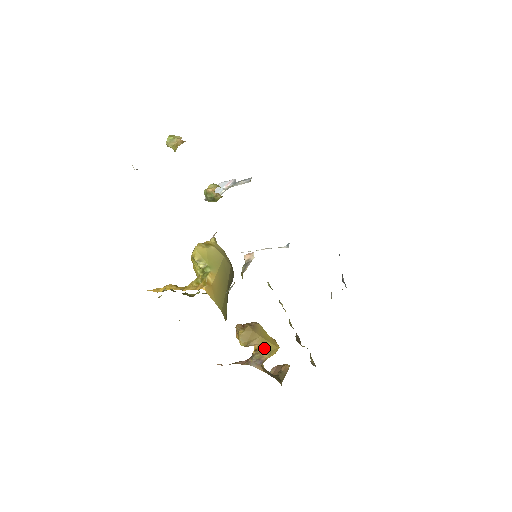
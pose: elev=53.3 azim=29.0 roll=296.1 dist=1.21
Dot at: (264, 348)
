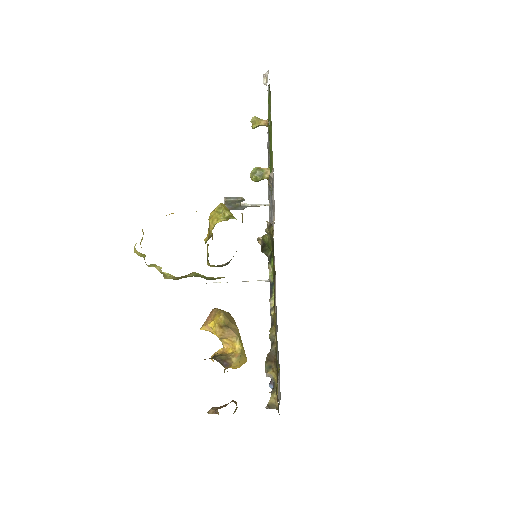
Dot at: (233, 350)
